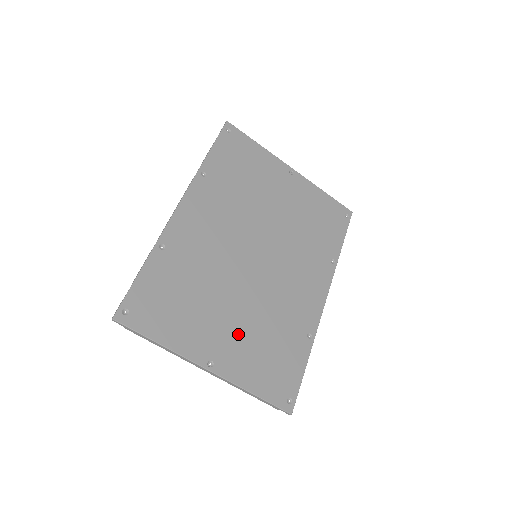
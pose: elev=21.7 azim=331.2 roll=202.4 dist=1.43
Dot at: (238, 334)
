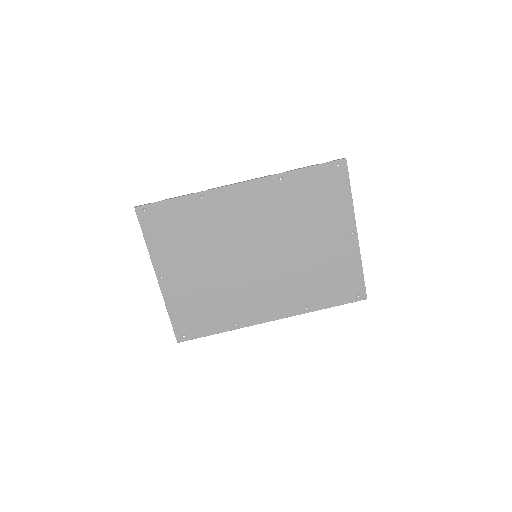
Dot at: (194, 281)
